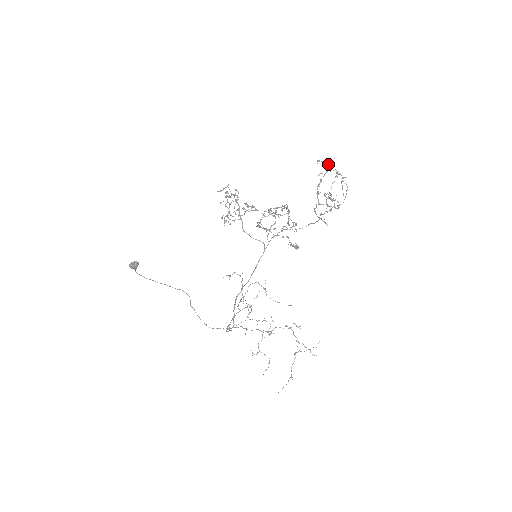
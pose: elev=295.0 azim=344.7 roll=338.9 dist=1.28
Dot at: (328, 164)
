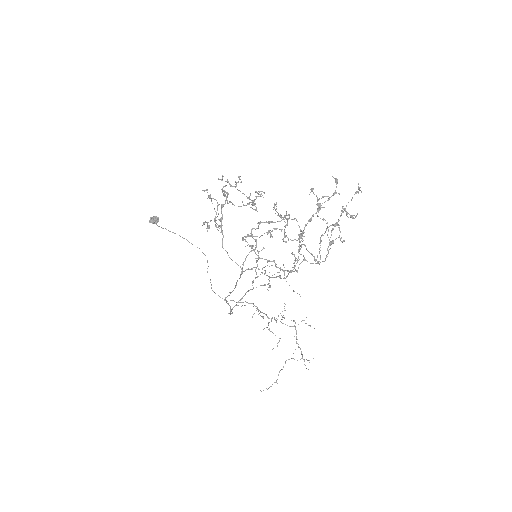
Dot at: (317, 203)
